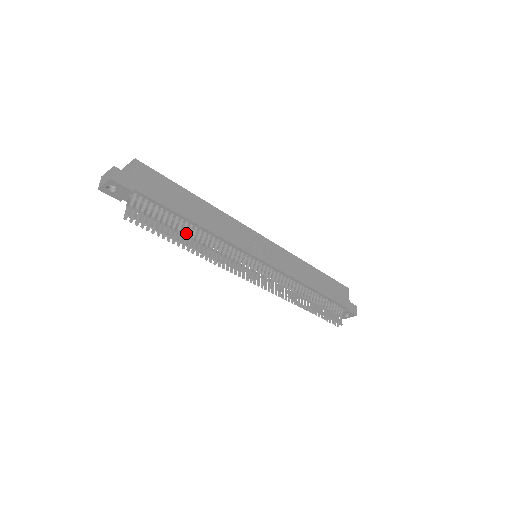
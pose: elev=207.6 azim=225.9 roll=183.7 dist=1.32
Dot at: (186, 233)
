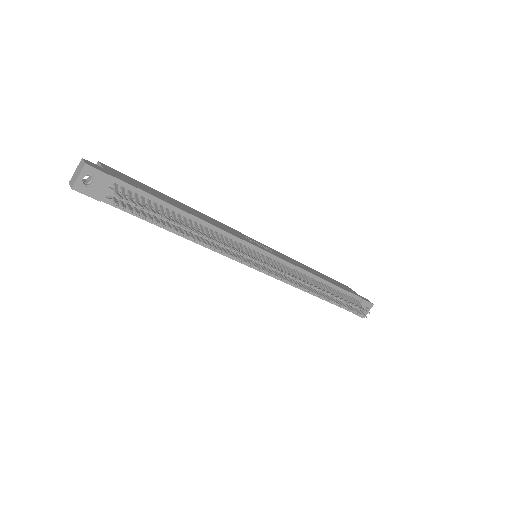
Dot at: occluded
